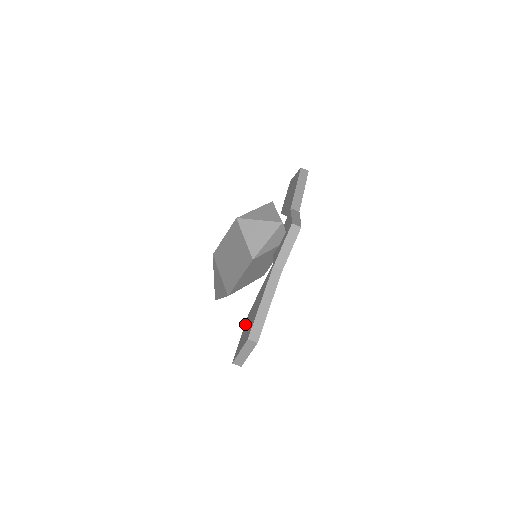
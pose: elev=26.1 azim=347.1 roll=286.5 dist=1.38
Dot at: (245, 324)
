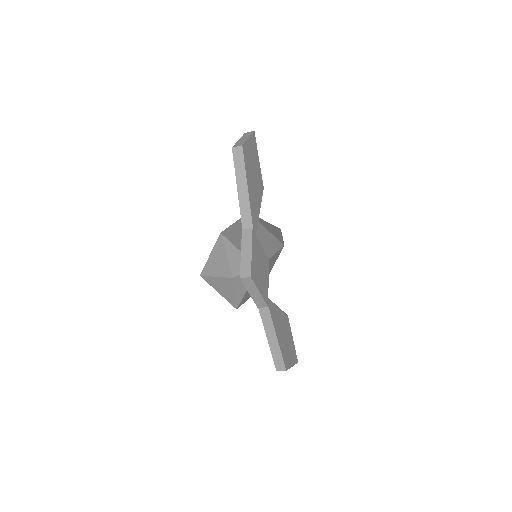
Dot at: occluded
